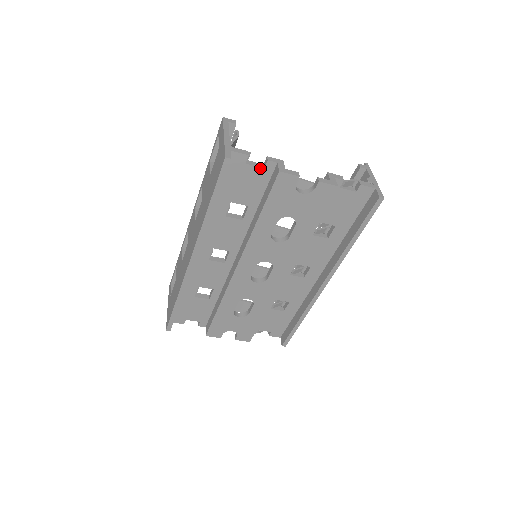
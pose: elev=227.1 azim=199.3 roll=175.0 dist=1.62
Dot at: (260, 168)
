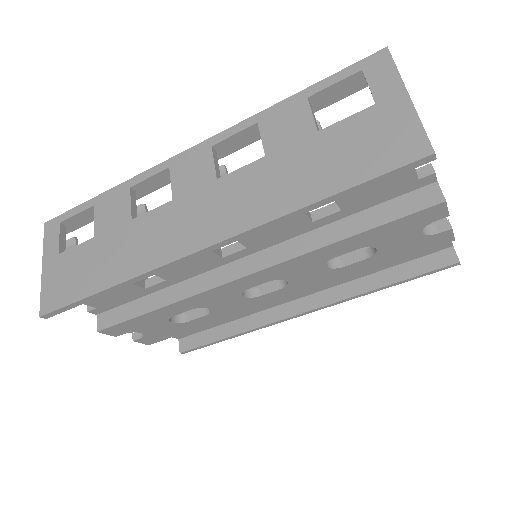
Dot at: (416, 176)
